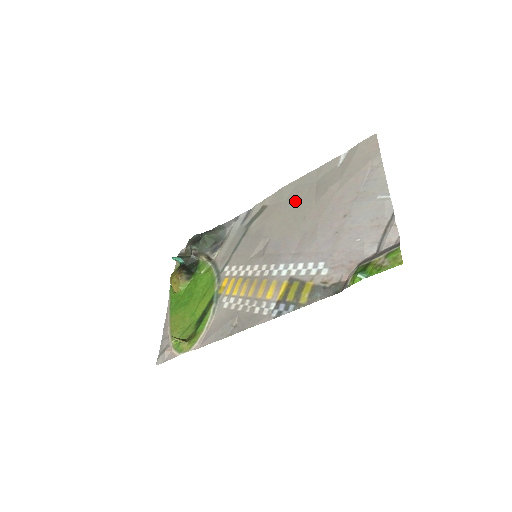
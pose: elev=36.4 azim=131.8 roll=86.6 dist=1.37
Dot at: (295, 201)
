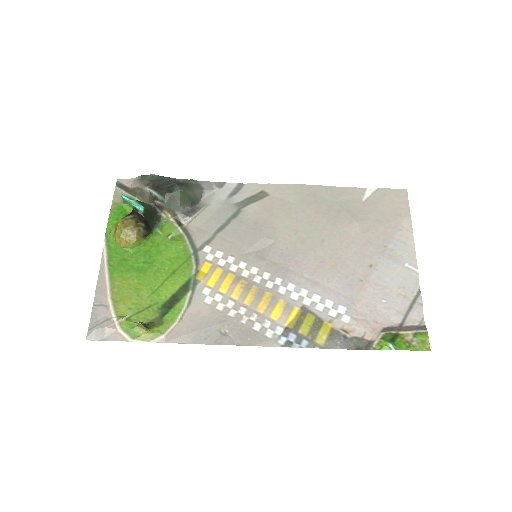
Dot at: (310, 212)
